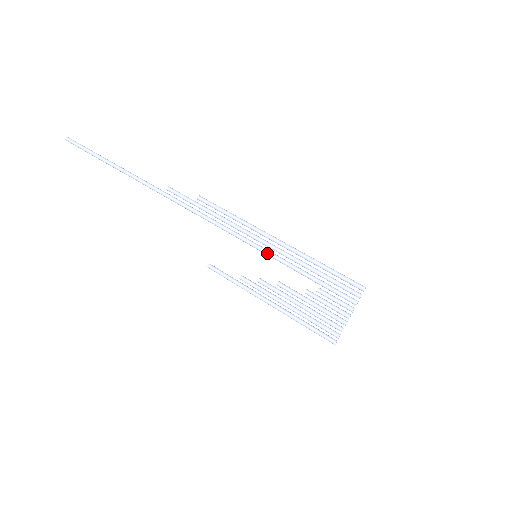
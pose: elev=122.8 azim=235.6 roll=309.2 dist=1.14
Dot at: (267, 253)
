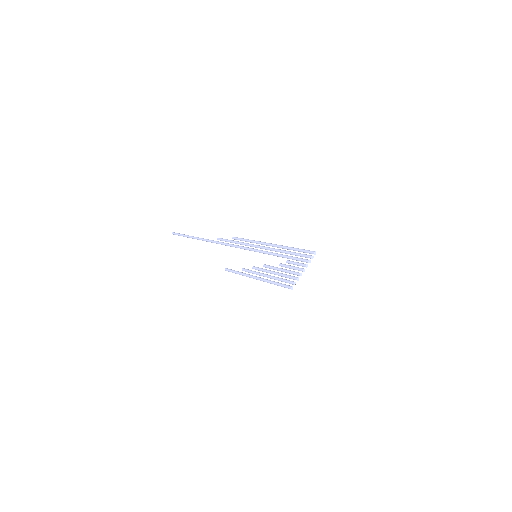
Dot at: (263, 251)
